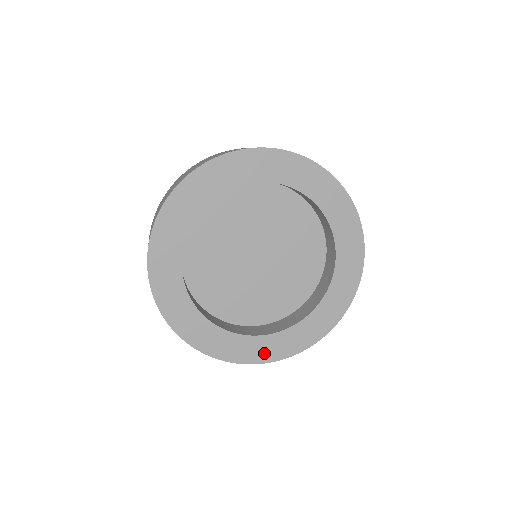
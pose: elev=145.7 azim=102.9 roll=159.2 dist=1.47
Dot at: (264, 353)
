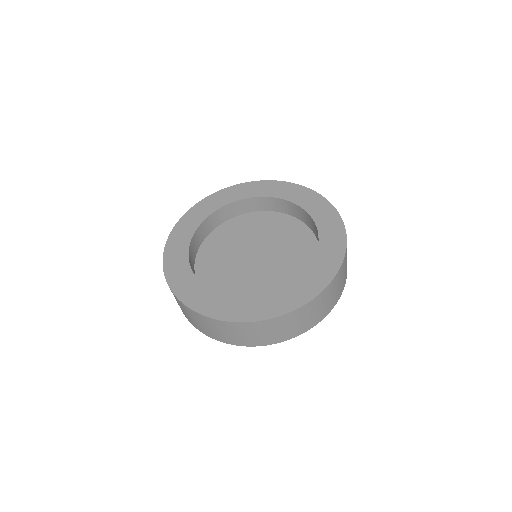
Dot at: (223, 311)
